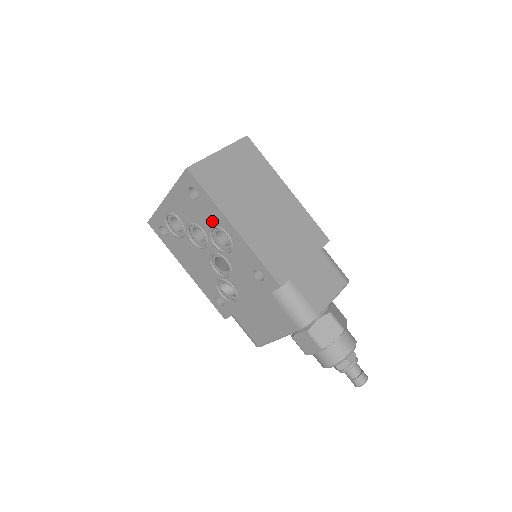
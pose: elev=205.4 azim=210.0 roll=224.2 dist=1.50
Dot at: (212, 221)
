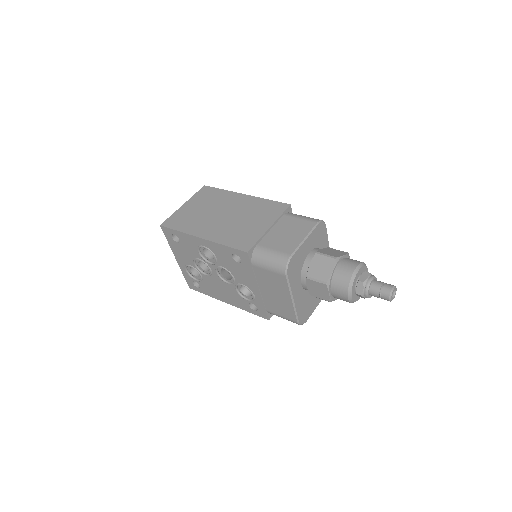
Dot at: (194, 247)
